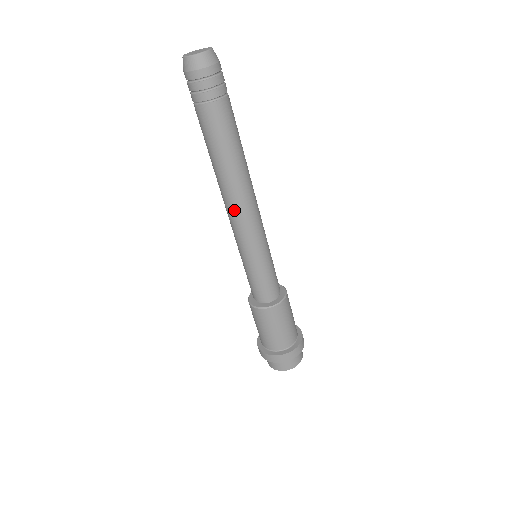
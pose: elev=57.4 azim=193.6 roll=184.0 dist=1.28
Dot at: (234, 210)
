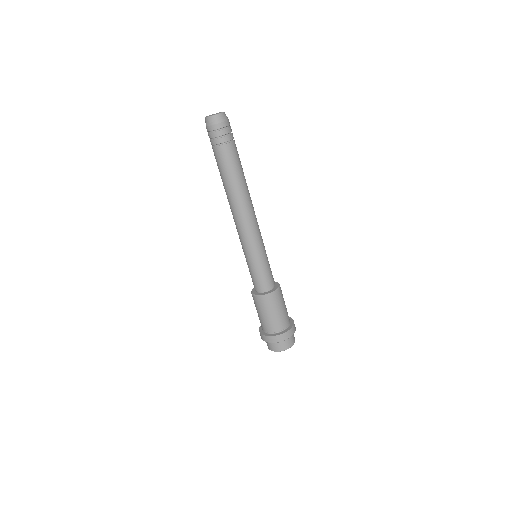
Dot at: (236, 219)
